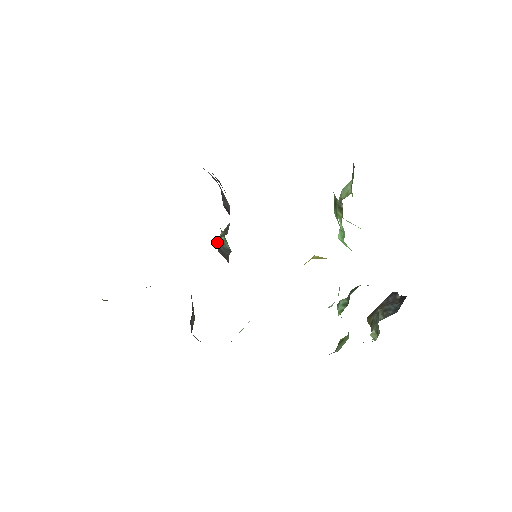
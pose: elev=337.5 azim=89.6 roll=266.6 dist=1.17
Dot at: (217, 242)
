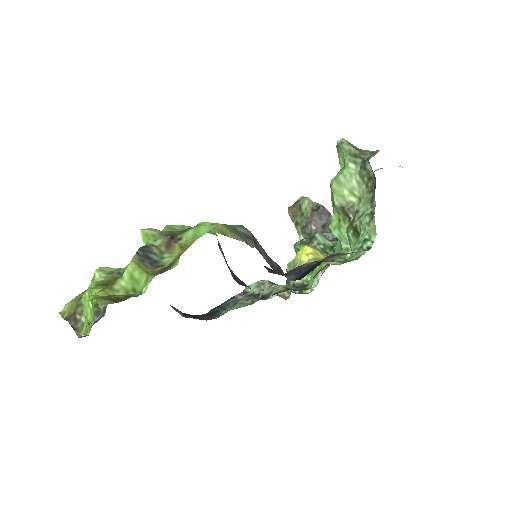
Dot at: occluded
